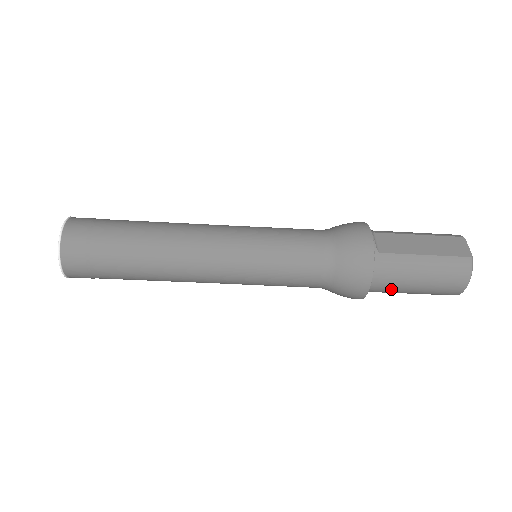
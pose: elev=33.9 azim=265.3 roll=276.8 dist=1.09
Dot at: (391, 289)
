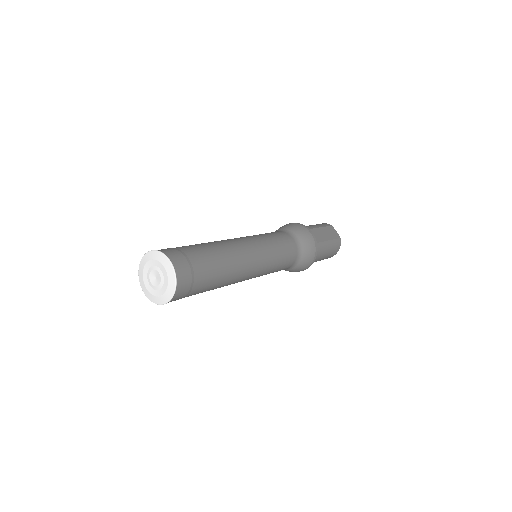
Dot at: occluded
